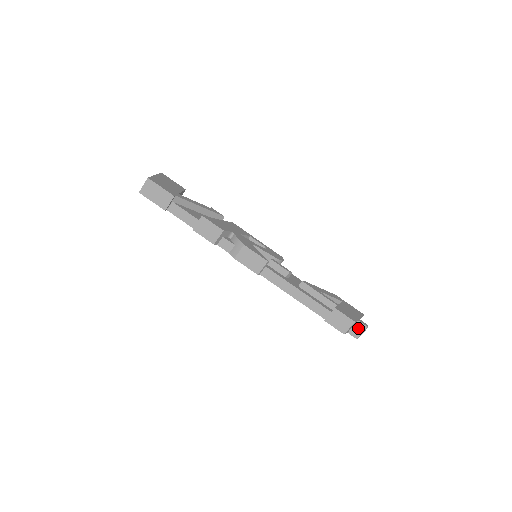
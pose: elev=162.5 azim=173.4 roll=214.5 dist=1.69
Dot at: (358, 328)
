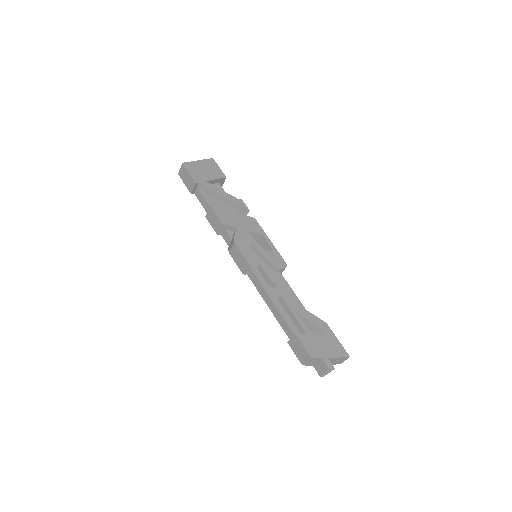
Dot at: (321, 366)
